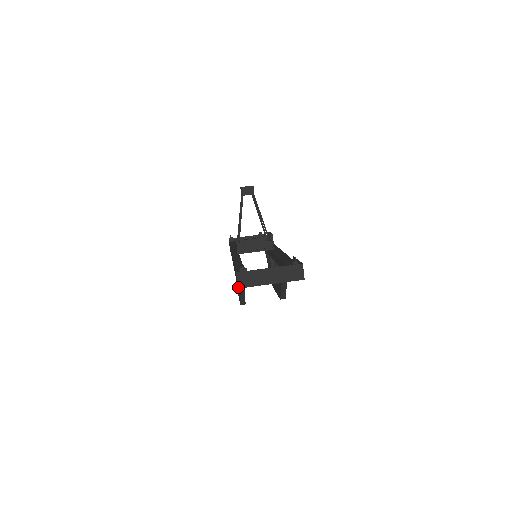
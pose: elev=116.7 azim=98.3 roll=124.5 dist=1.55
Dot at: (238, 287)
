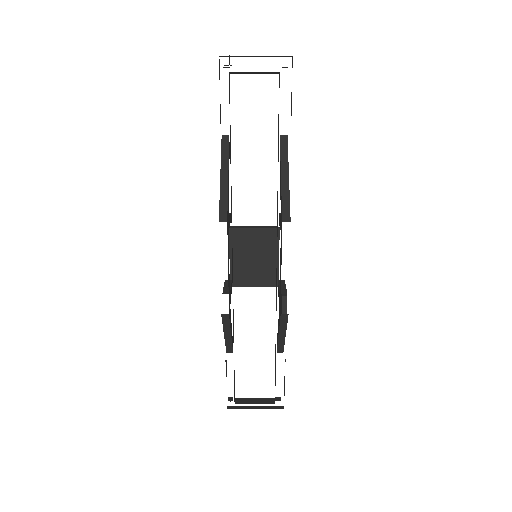
Dot at: occluded
